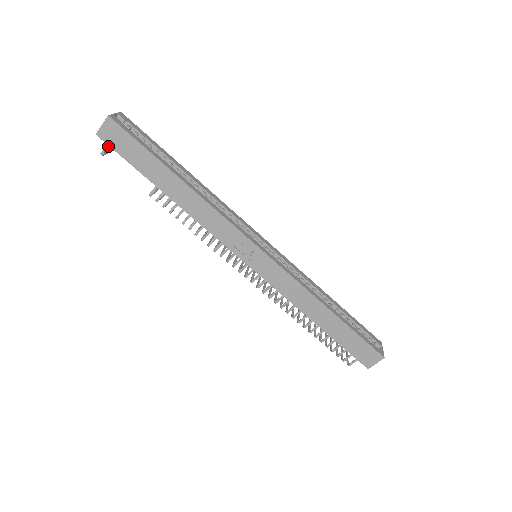
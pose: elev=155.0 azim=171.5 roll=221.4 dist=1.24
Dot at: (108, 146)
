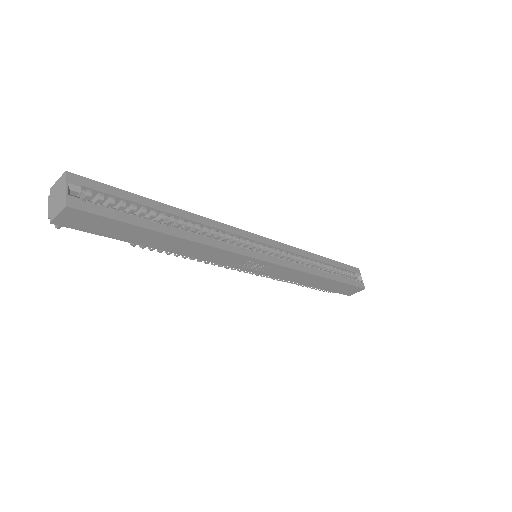
Dot at: occluded
